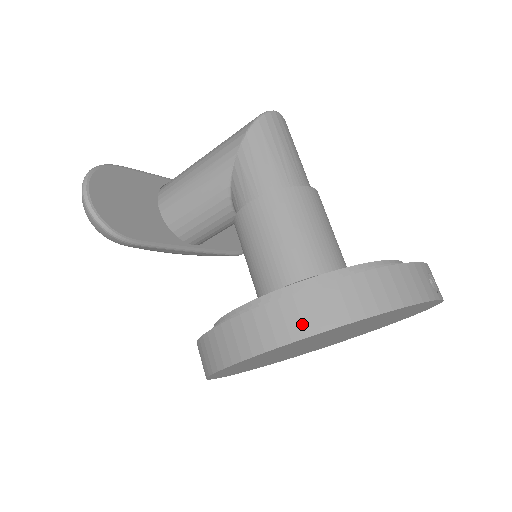
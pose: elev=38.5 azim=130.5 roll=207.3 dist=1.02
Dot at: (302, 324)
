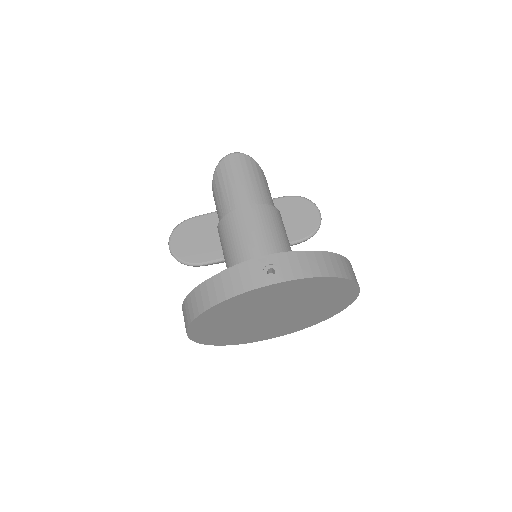
Dot at: (187, 318)
